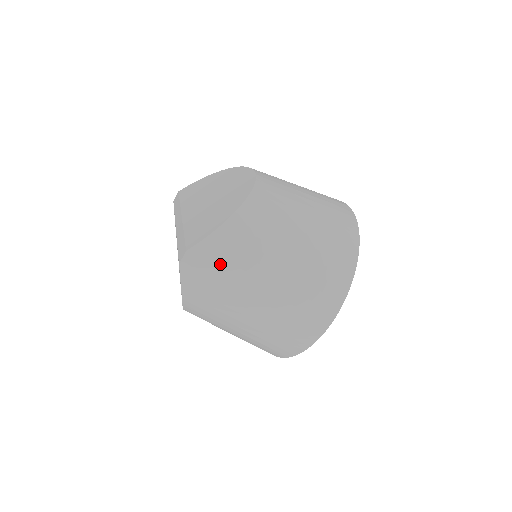
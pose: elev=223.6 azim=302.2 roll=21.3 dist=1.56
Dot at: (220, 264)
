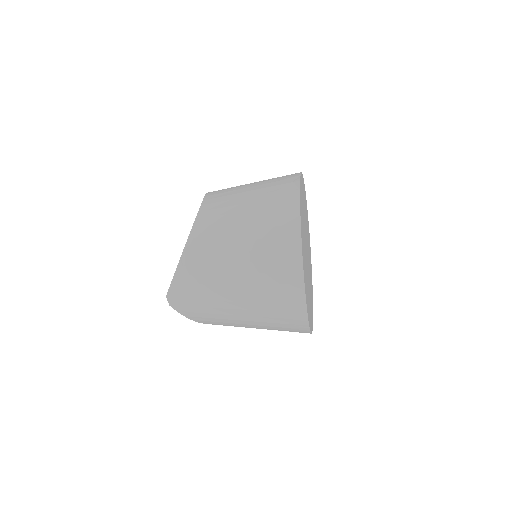
Dot at: (192, 295)
